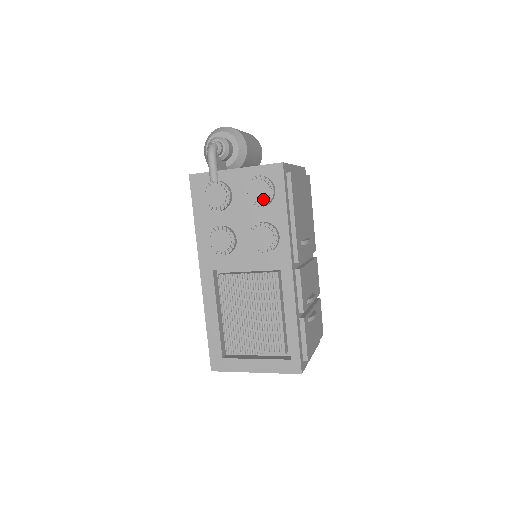
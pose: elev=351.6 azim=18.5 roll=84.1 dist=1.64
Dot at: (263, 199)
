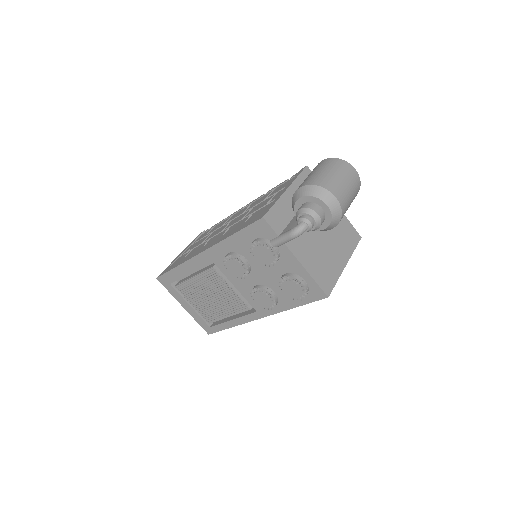
Dot at: (289, 294)
